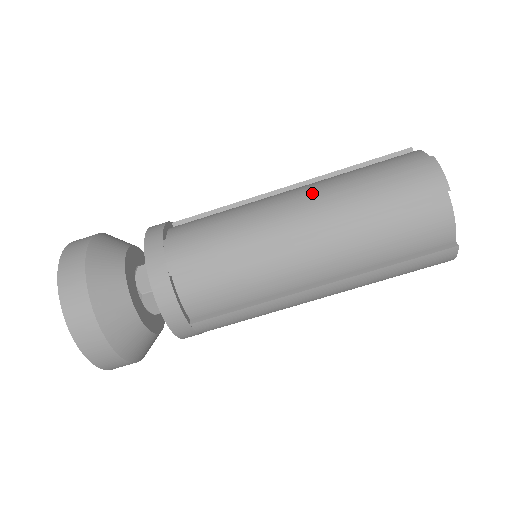
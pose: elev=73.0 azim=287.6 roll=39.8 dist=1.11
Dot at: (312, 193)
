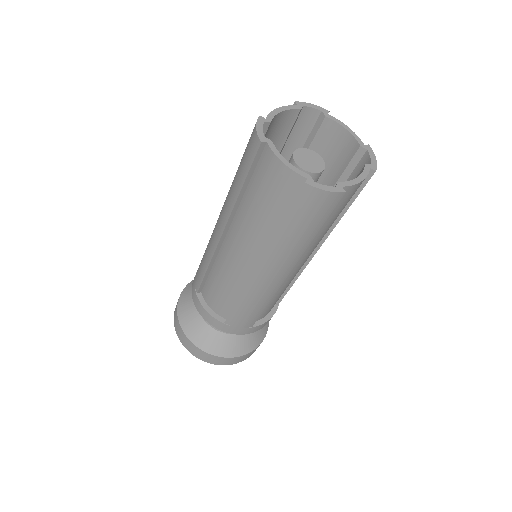
Dot at: occluded
